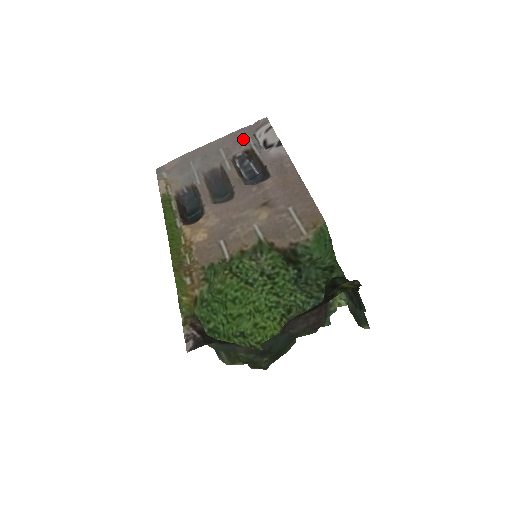
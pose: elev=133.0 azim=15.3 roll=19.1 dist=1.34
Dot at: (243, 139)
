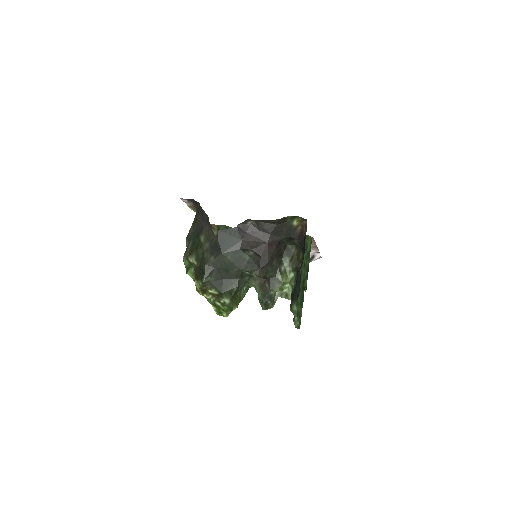
Dot at: occluded
